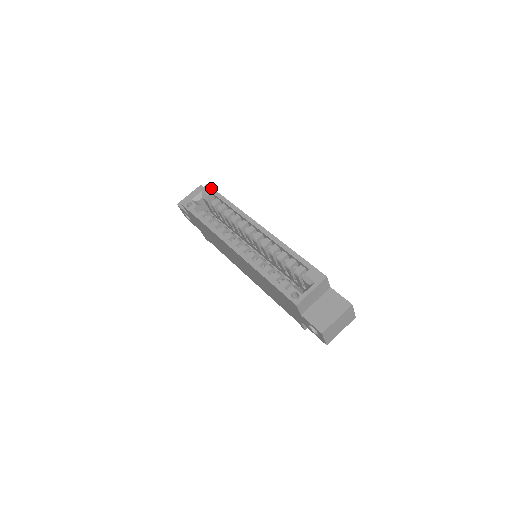
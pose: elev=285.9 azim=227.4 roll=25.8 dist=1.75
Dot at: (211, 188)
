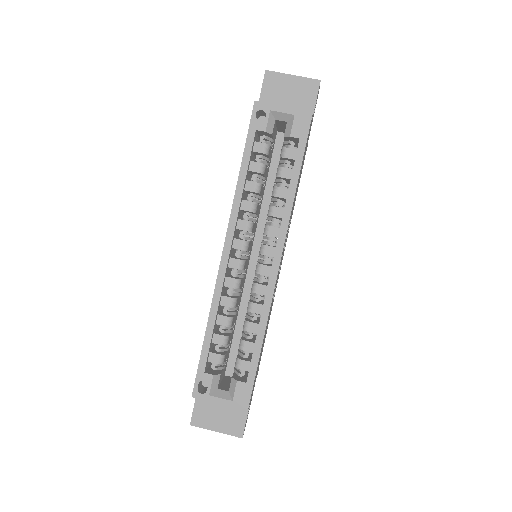
Dot at: (308, 128)
